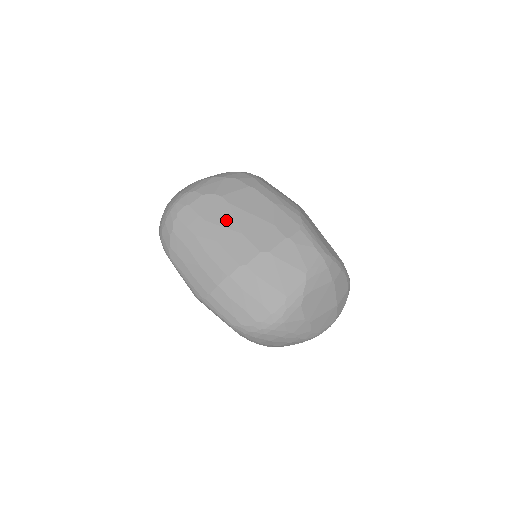
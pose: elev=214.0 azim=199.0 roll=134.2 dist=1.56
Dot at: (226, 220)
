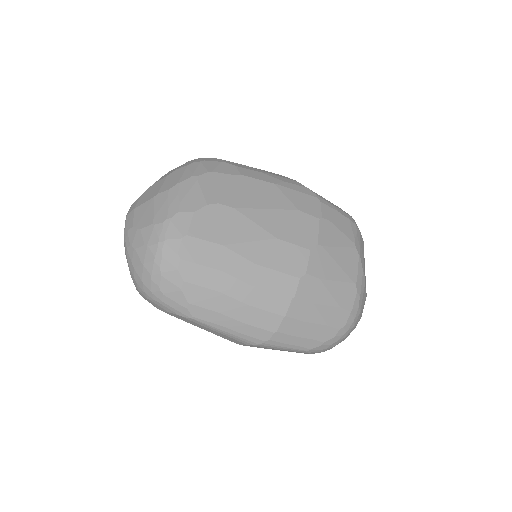
Dot at: (247, 231)
